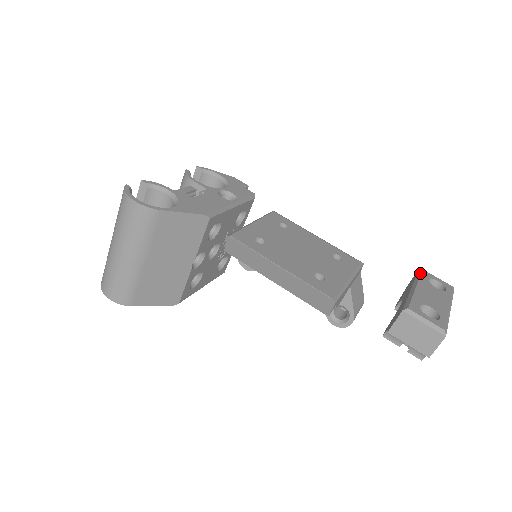
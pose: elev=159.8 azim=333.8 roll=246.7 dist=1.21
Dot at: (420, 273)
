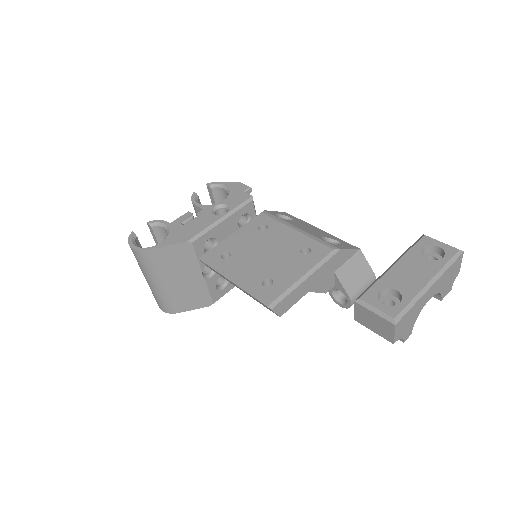
Dot at: (416, 242)
